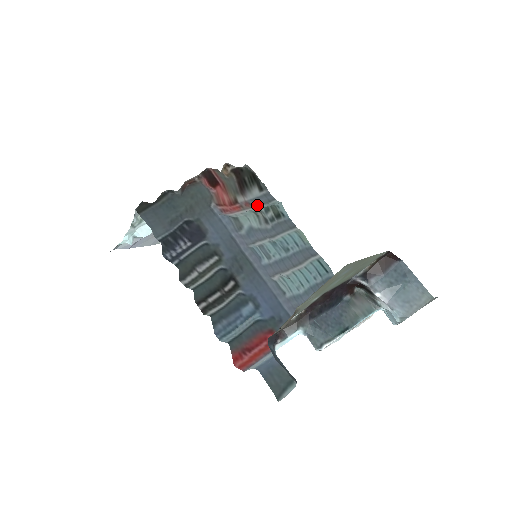
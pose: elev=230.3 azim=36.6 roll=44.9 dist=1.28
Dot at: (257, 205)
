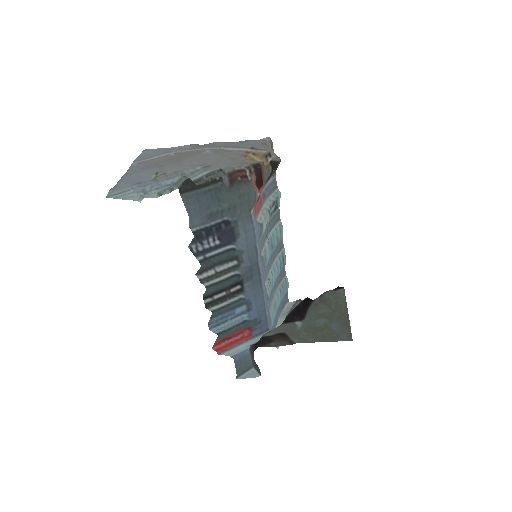
Dot at: (268, 196)
